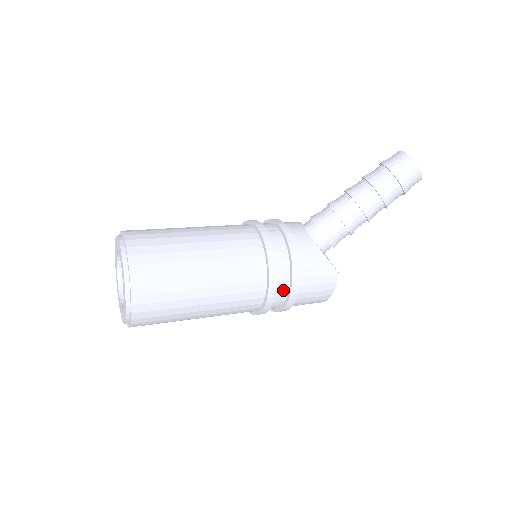
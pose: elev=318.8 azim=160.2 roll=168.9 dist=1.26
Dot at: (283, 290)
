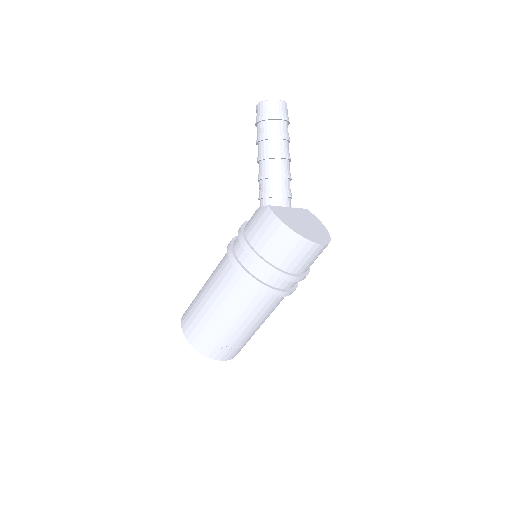
Dot at: (244, 254)
